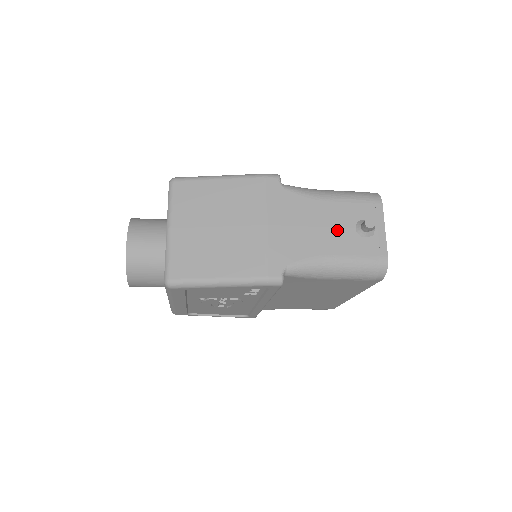
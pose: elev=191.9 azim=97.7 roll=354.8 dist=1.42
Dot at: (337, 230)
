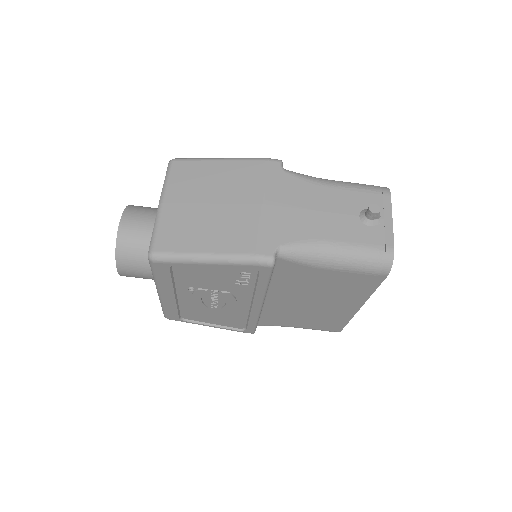
Dot at: (339, 216)
